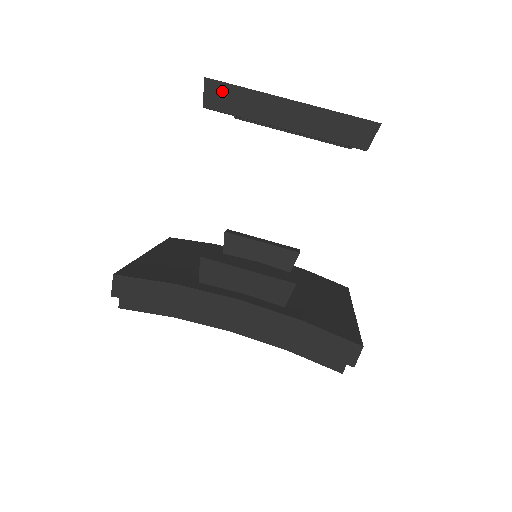
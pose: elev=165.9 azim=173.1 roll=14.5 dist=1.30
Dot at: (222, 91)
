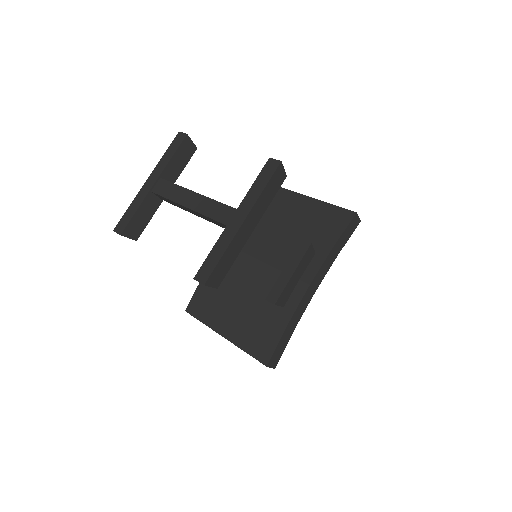
Dot at: (216, 273)
